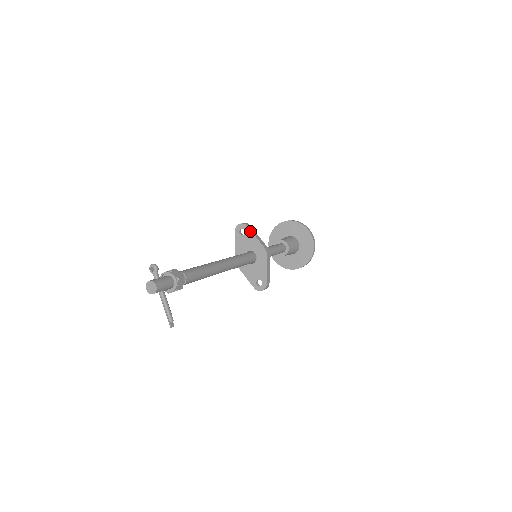
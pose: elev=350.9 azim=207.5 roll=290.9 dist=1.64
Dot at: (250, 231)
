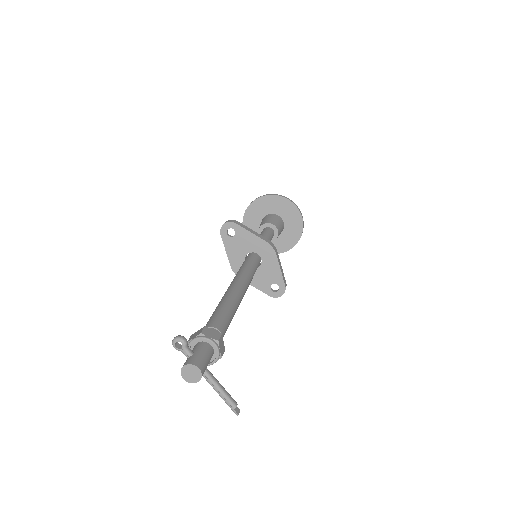
Dot at: (242, 228)
